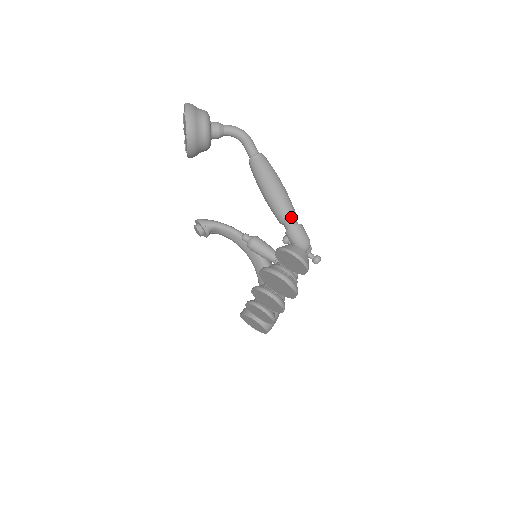
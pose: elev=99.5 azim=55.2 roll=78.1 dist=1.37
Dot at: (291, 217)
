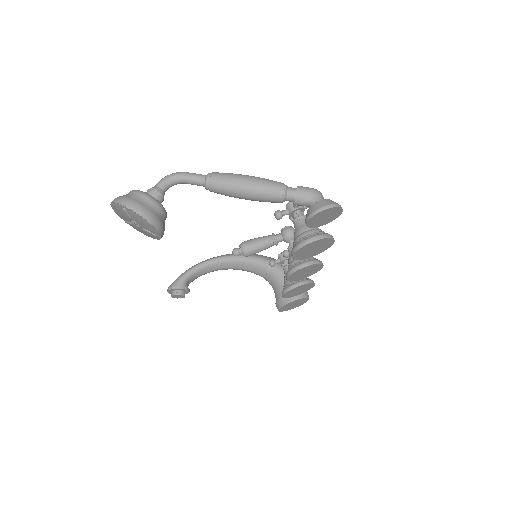
Dot at: (286, 189)
